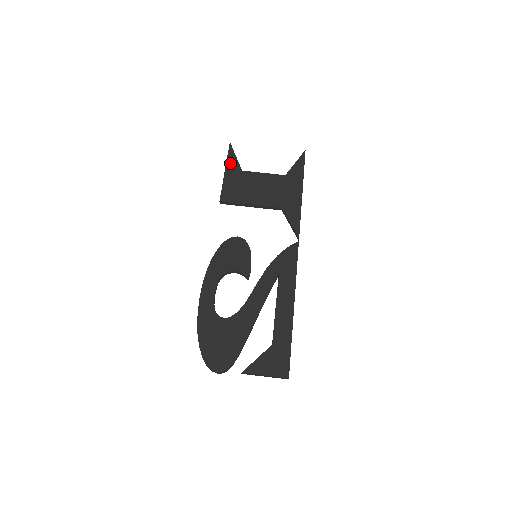
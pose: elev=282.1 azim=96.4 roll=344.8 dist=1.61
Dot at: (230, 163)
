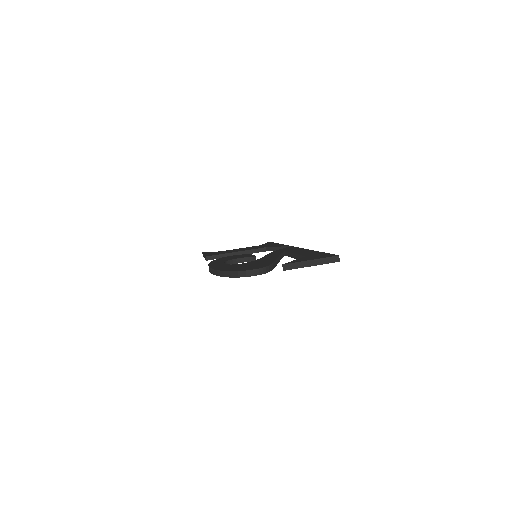
Dot at: occluded
